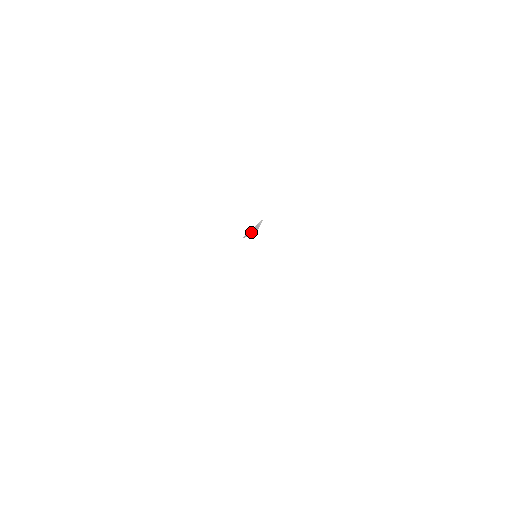
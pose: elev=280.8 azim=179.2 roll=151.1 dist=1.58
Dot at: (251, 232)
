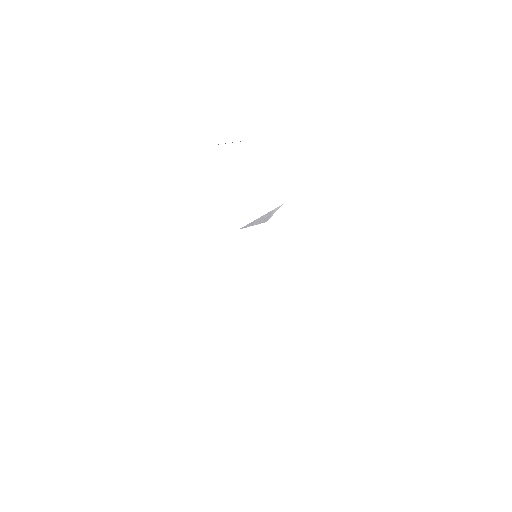
Dot at: (257, 222)
